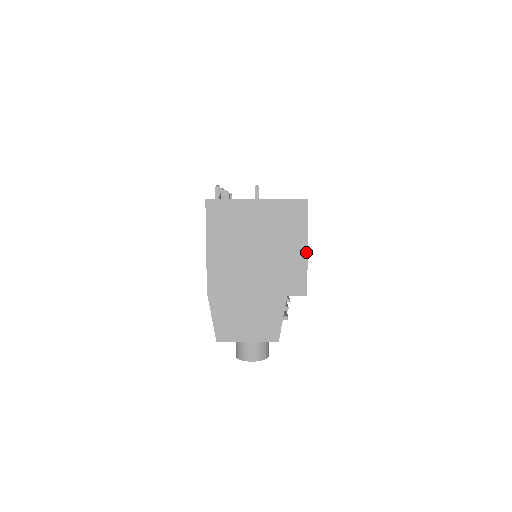
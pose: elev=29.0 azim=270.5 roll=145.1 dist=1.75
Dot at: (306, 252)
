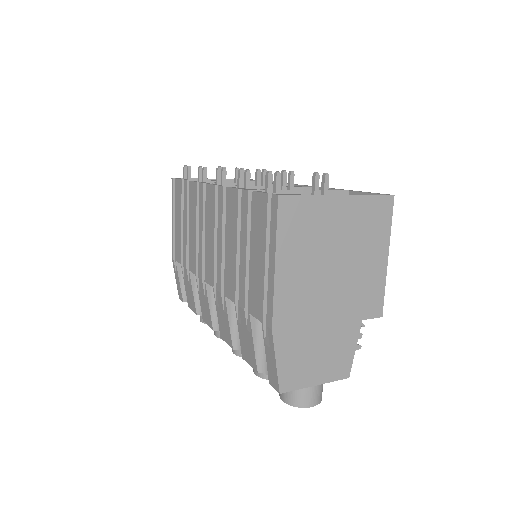
Dot at: (386, 263)
